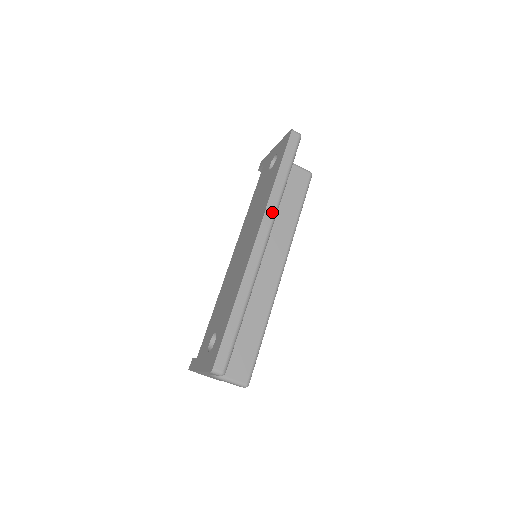
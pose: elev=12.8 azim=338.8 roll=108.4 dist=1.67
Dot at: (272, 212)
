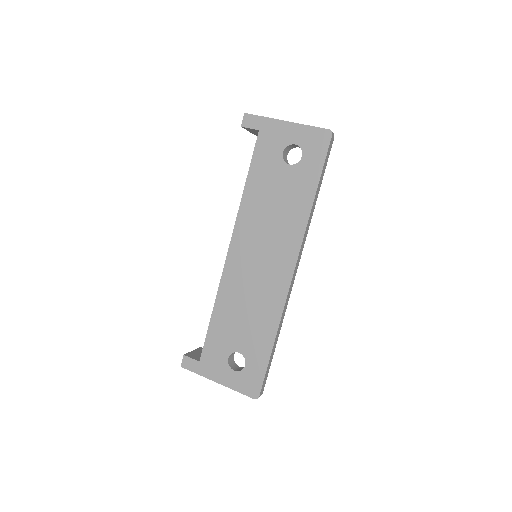
Dot at: occluded
